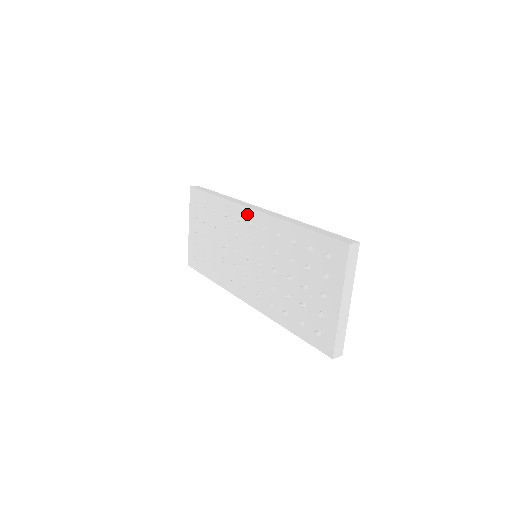
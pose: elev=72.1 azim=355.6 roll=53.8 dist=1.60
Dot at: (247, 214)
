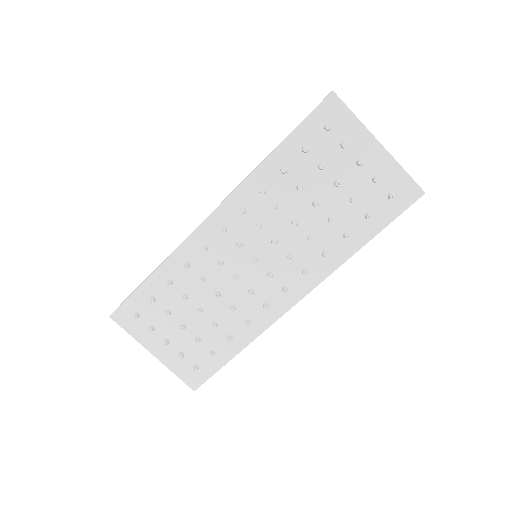
Dot at: (209, 228)
